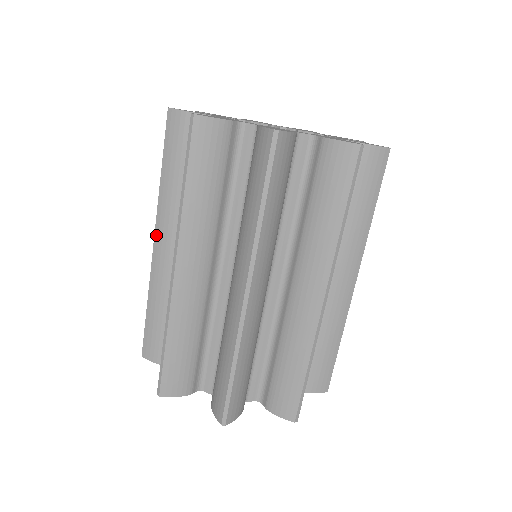
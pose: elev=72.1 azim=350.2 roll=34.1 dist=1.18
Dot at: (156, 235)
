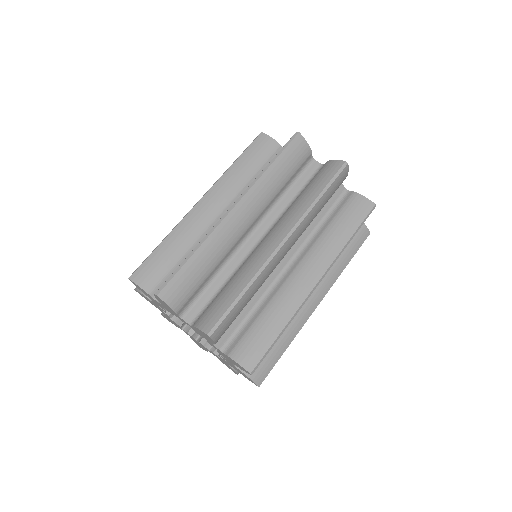
Dot at: (206, 196)
